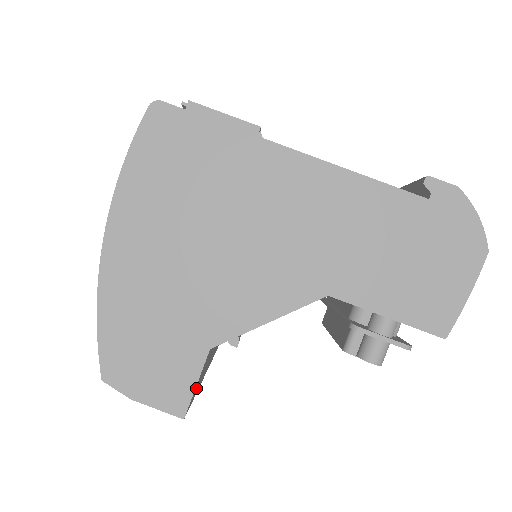
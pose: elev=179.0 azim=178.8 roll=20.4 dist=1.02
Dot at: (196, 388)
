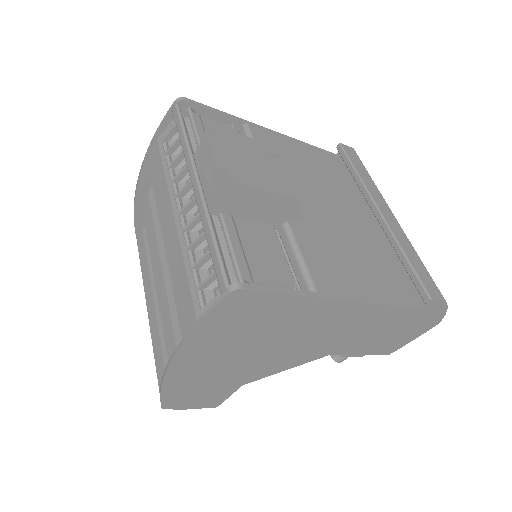
Dot at: occluded
